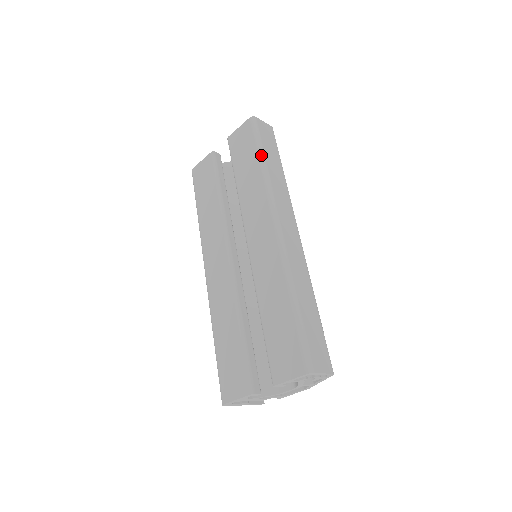
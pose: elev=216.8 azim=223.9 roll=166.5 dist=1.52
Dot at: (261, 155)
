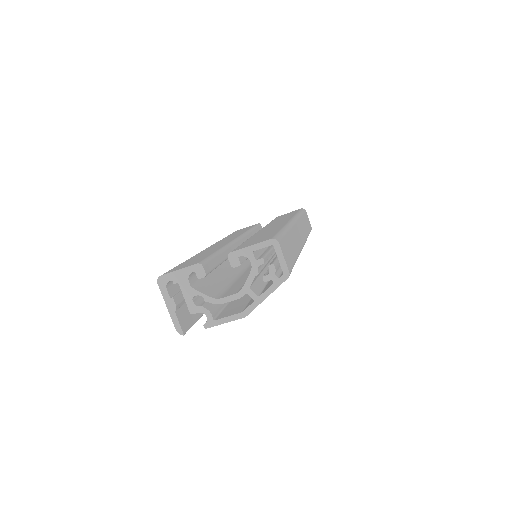
Dot at: (300, 212)
